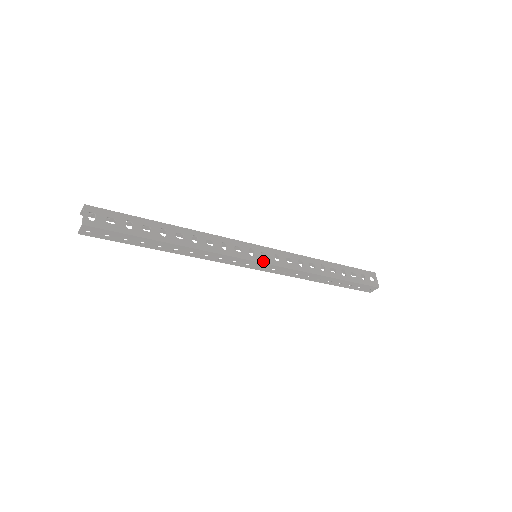
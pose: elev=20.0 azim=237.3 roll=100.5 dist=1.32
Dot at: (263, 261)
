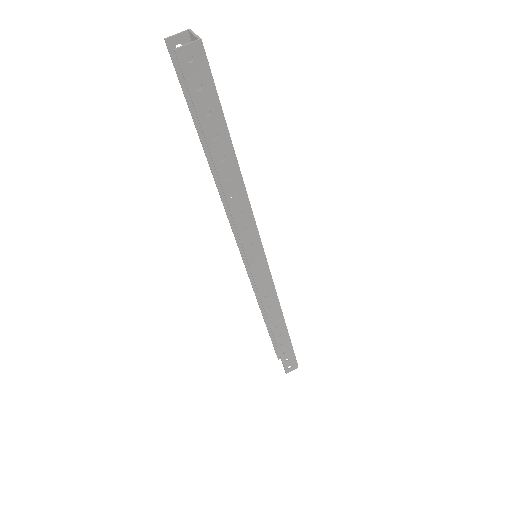
Dot at: (267, 262)
